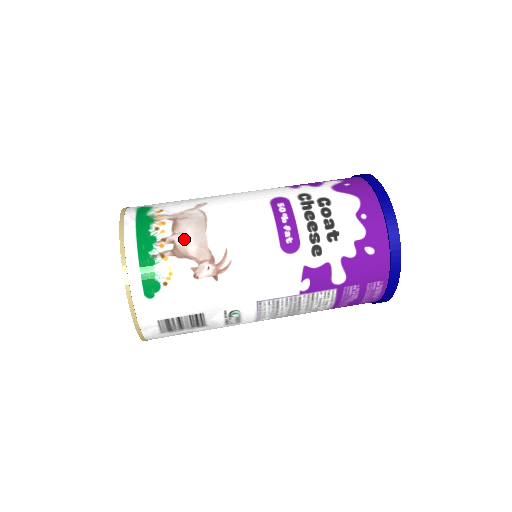
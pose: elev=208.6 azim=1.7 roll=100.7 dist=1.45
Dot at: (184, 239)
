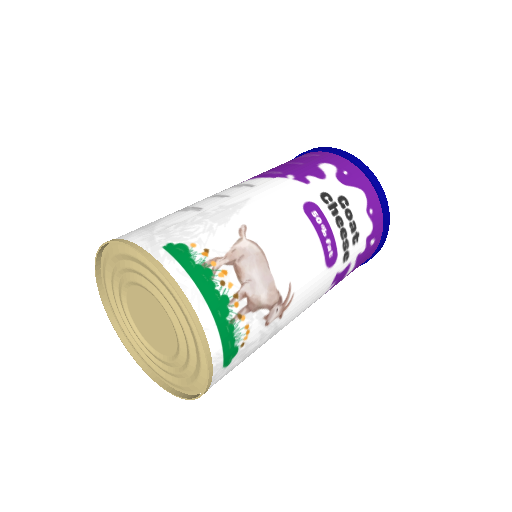
Dot at: (254, 287)
